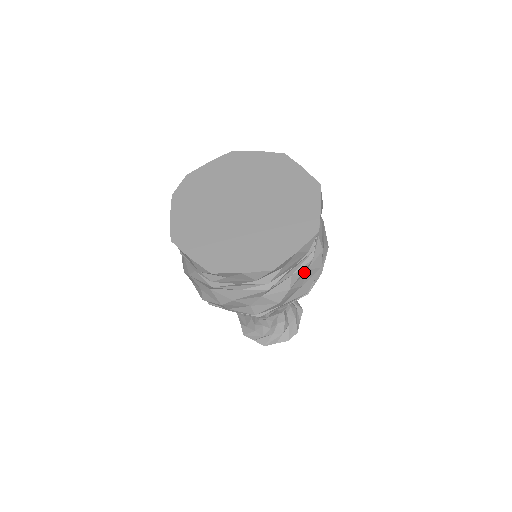
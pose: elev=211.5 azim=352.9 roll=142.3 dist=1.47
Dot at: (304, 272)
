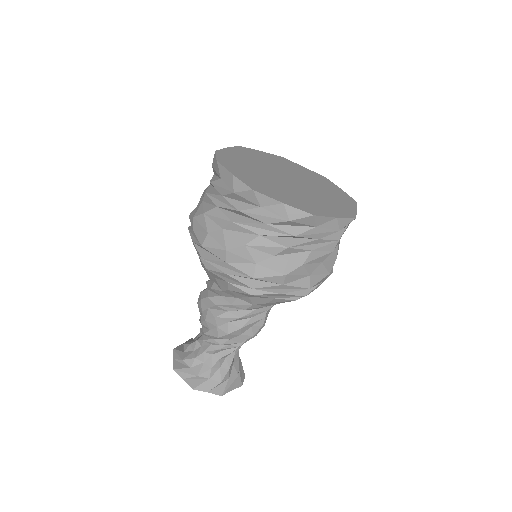
Dot at: occluded
